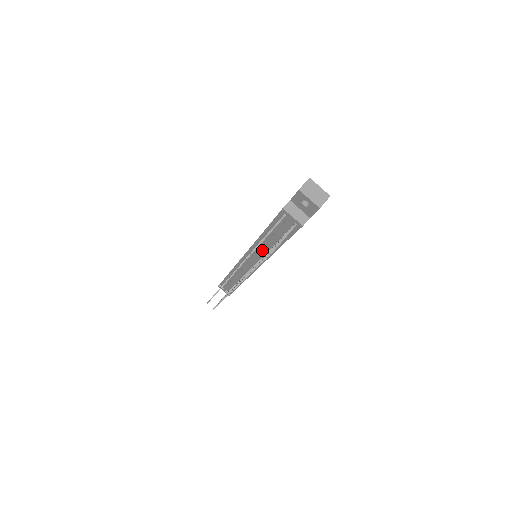
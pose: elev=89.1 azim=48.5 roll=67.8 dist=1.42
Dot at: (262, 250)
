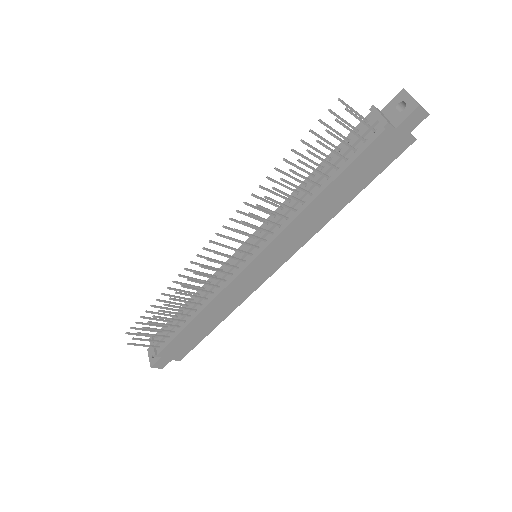
Dot at: (290, 205)
